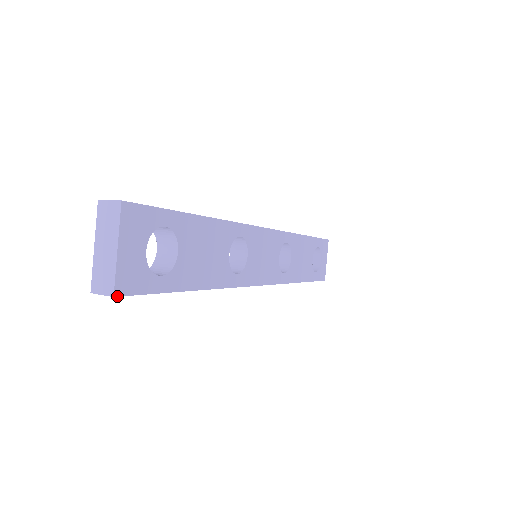
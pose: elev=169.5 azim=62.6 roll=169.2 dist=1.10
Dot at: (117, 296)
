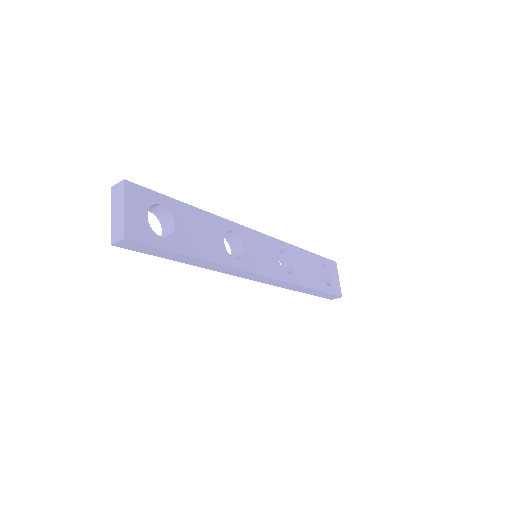
Dot at: (127, 239)
